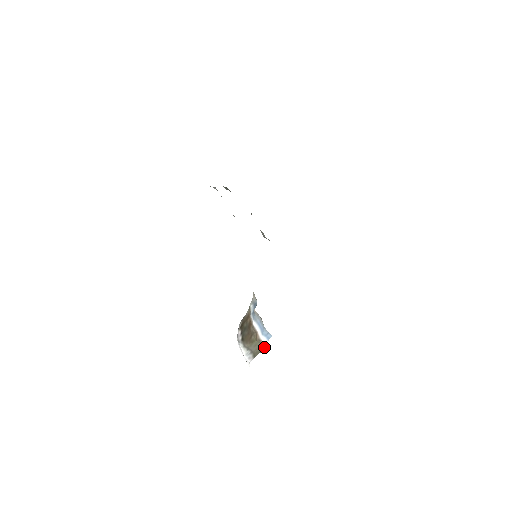
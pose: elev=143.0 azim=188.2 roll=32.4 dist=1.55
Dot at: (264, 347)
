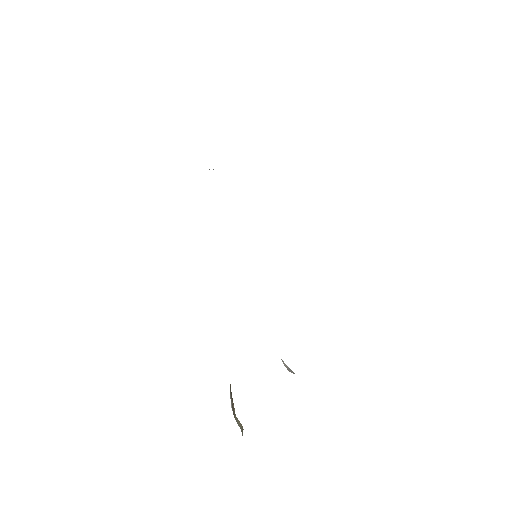
Dot at: (242, 426)
